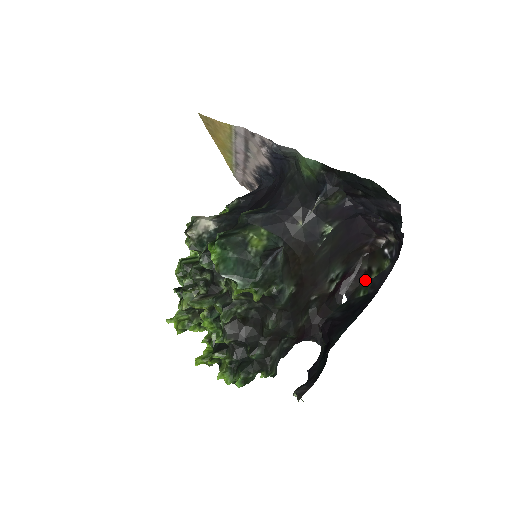
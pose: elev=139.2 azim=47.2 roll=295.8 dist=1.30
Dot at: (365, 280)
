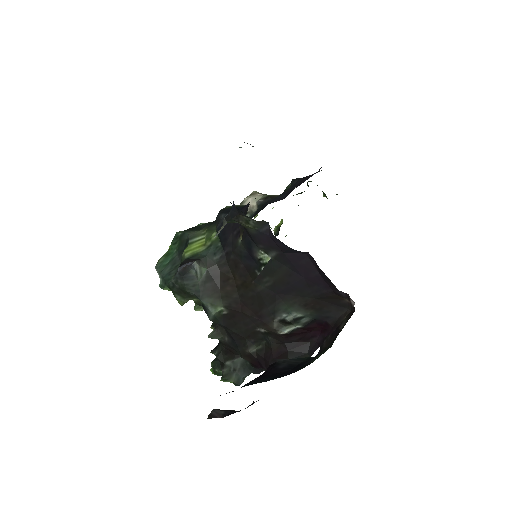
Dot at: (331, 344)
